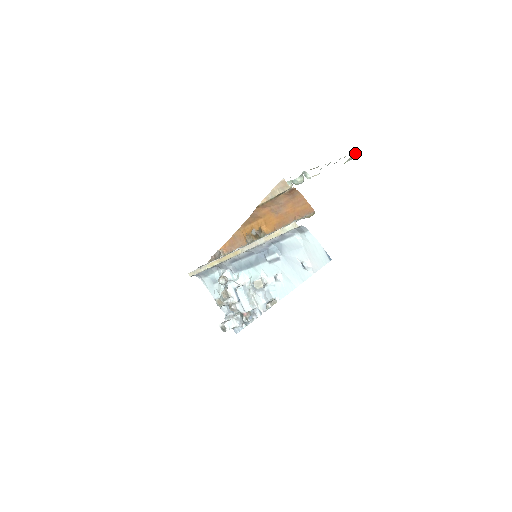
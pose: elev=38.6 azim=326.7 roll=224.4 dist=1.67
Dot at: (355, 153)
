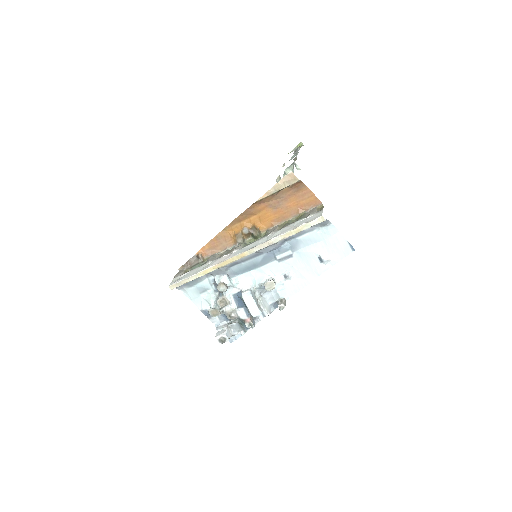
Dot at: (301, 142)
